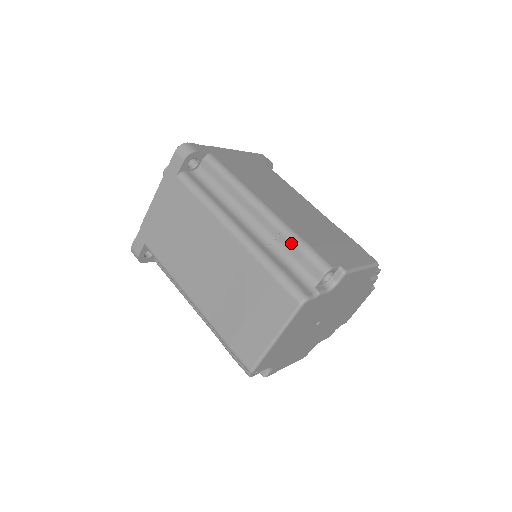
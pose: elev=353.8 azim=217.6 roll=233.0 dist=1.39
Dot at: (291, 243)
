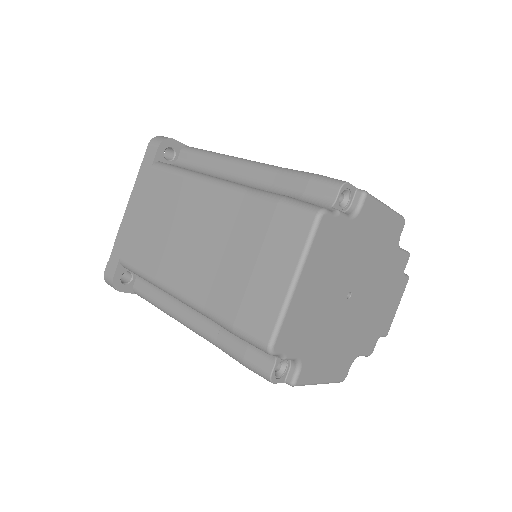
Dot at: (291, 177)
